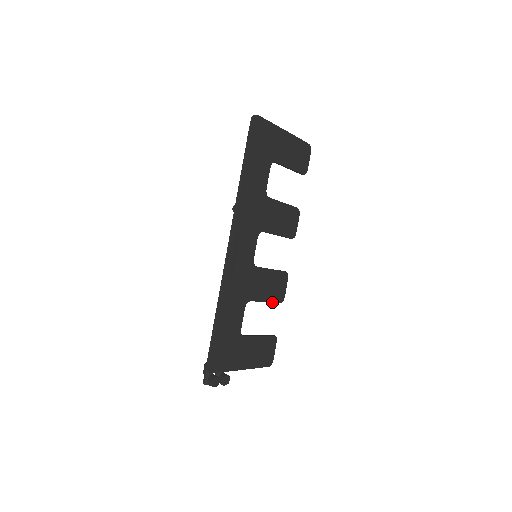
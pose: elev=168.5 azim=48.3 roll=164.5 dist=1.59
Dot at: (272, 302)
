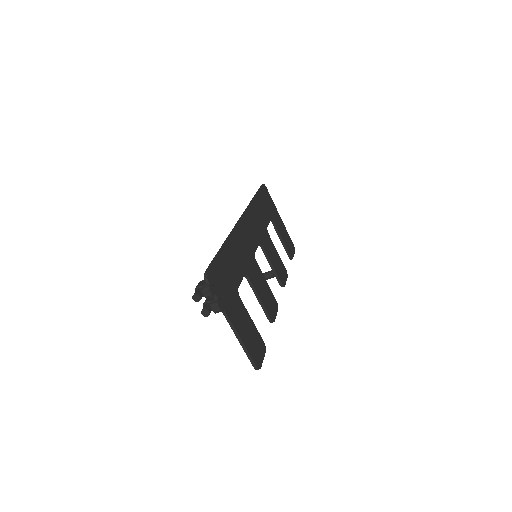
Dot at: (265, 308)
